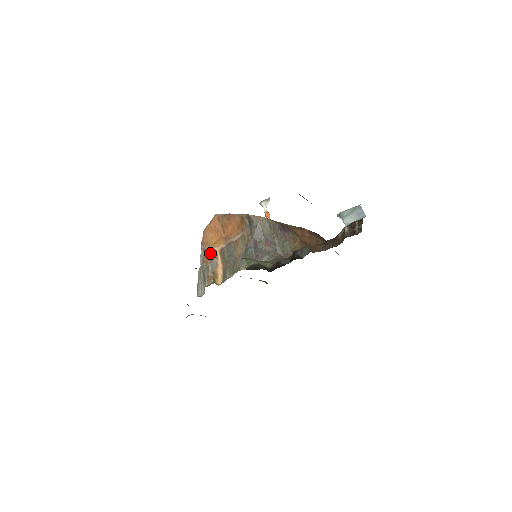
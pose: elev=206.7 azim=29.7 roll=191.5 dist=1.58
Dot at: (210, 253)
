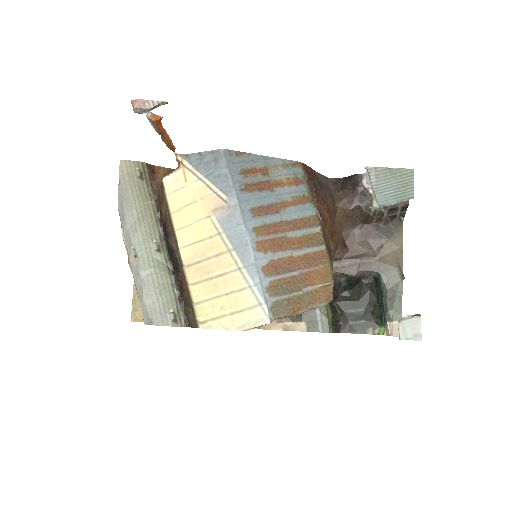
Dot at: occluded
